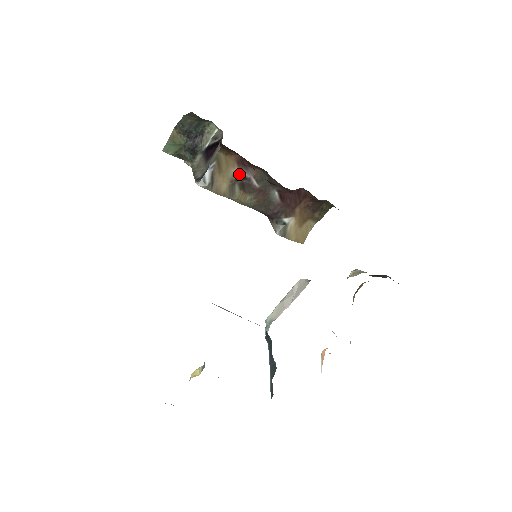
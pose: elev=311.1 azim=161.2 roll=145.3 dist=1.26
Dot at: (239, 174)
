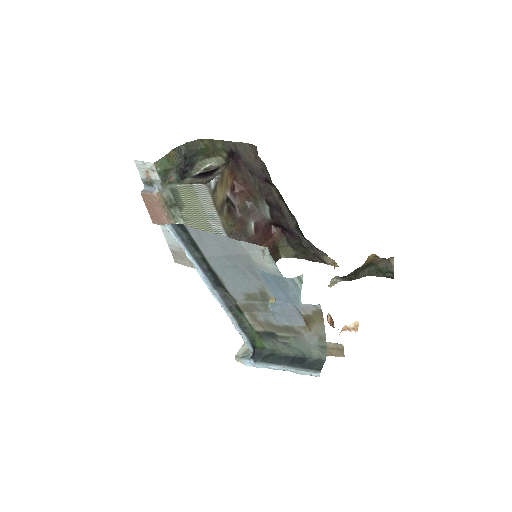
Dot at: (229, 198)
